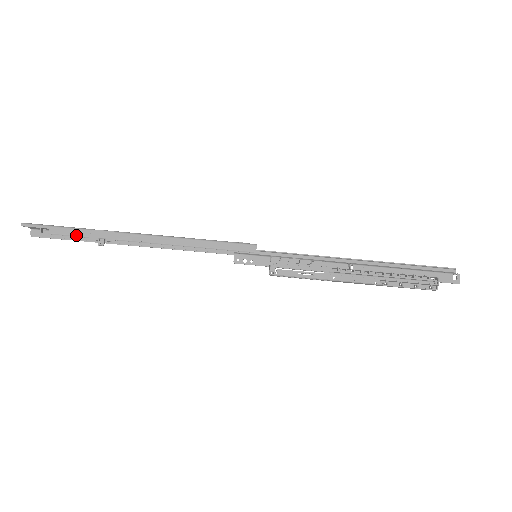
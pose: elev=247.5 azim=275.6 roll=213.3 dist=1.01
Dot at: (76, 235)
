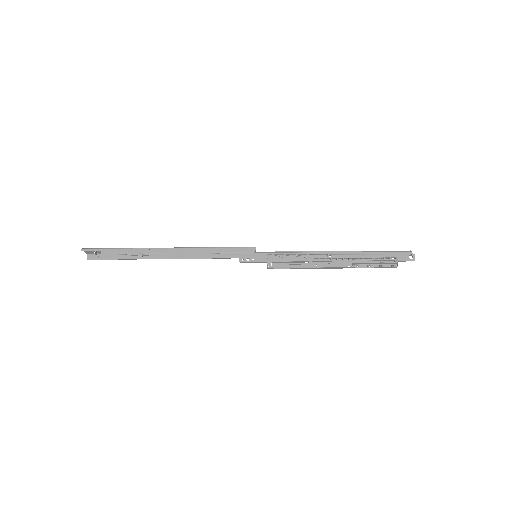
Dot at: (121, 253)
